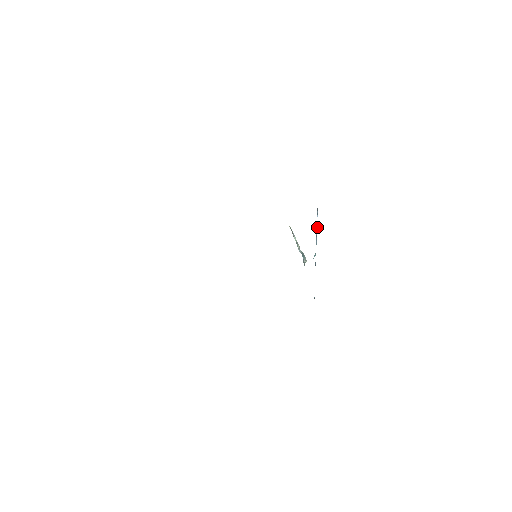
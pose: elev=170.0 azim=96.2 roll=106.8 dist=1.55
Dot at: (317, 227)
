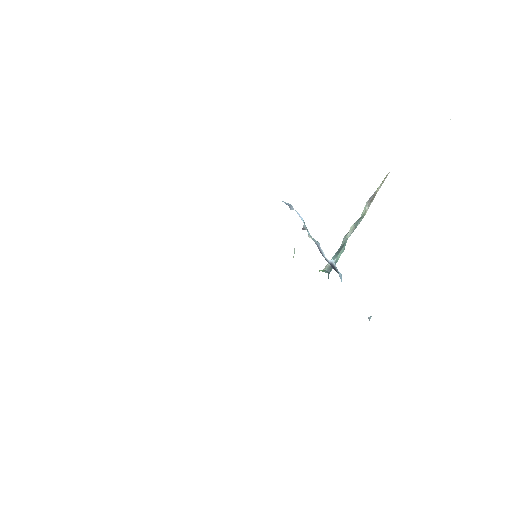
Dot at: (305, 226)
